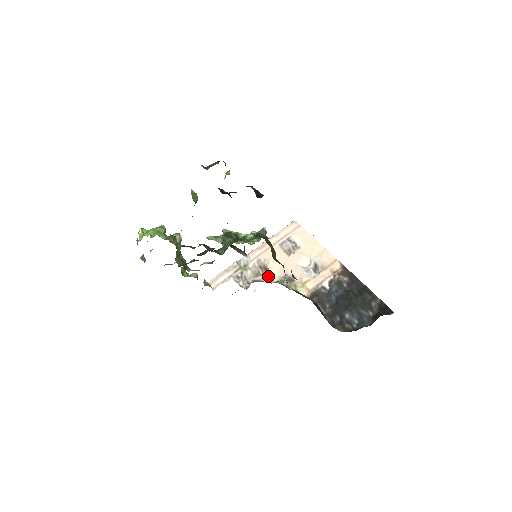
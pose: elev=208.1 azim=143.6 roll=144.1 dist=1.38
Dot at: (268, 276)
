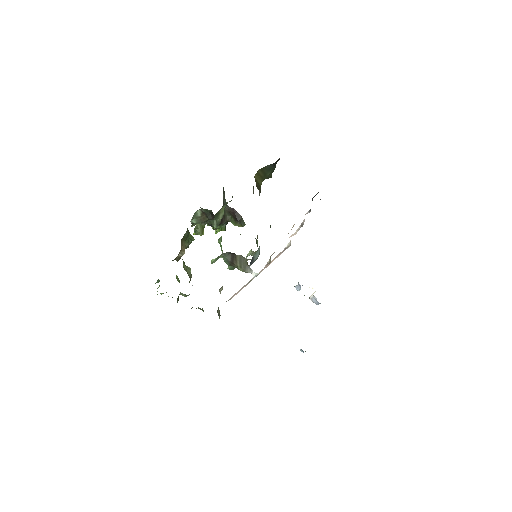
Dot at: occluded
